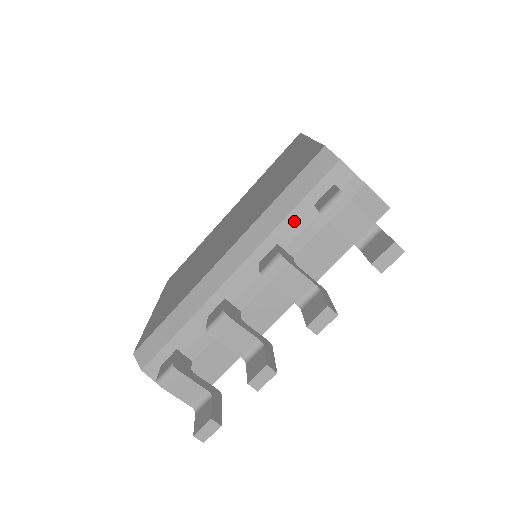
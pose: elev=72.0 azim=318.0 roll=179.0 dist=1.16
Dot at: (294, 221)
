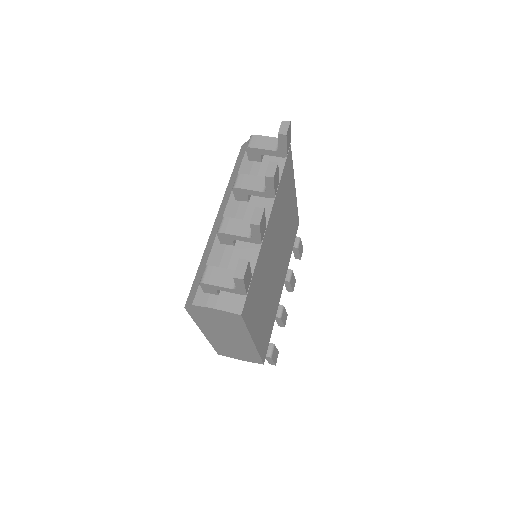
Dot at: (243, 173)
